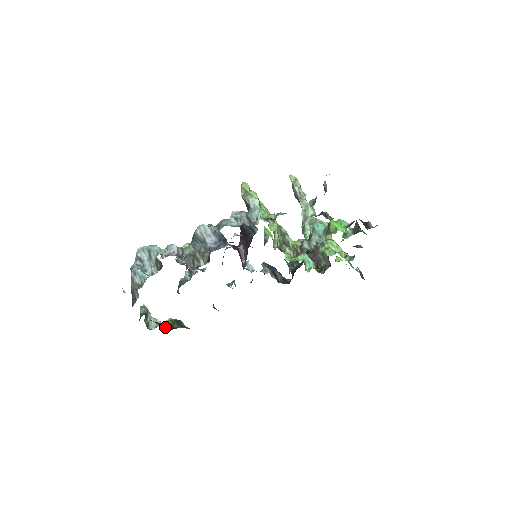
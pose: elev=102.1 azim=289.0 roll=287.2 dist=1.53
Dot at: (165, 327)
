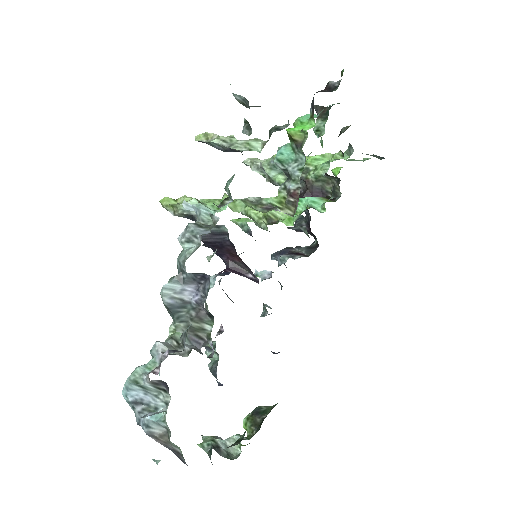
Dot at: (249, 434)
